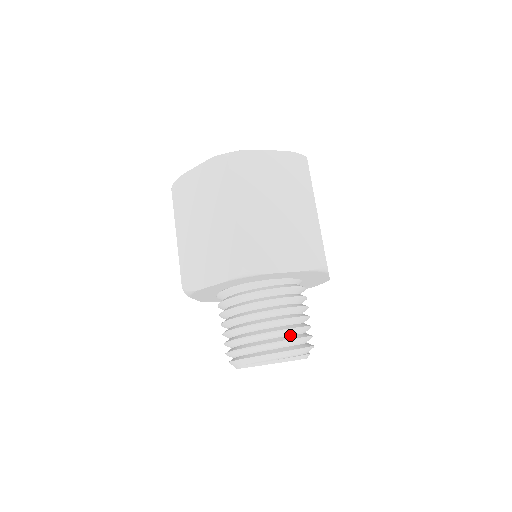
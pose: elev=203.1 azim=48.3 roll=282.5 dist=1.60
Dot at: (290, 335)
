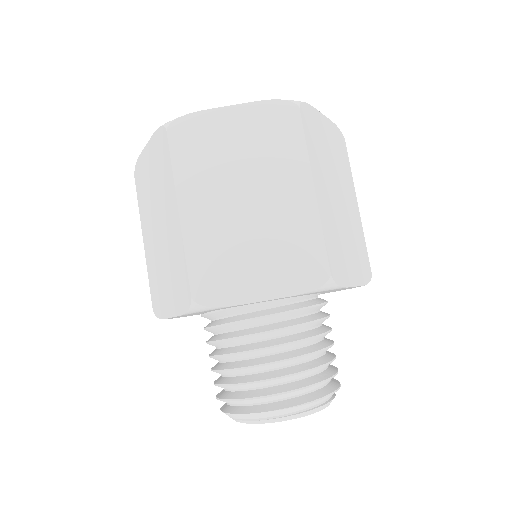
Dot at: (289, 382)
